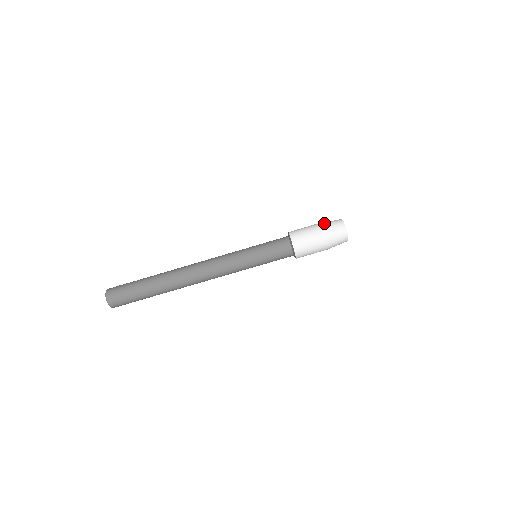
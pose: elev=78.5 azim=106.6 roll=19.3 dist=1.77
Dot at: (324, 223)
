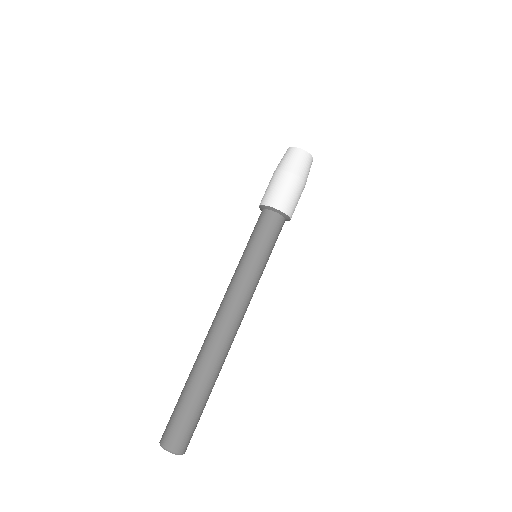
Dot at: (285, 166)
